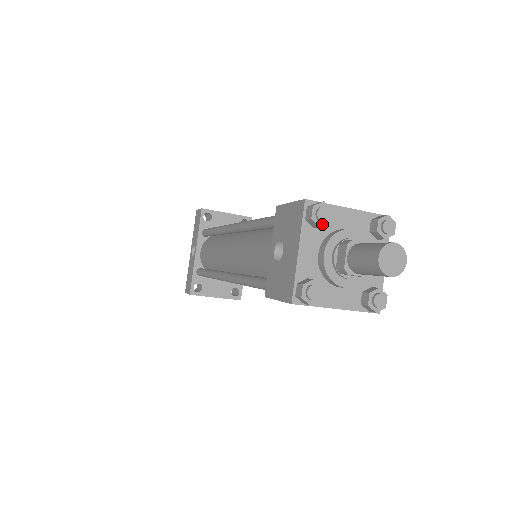
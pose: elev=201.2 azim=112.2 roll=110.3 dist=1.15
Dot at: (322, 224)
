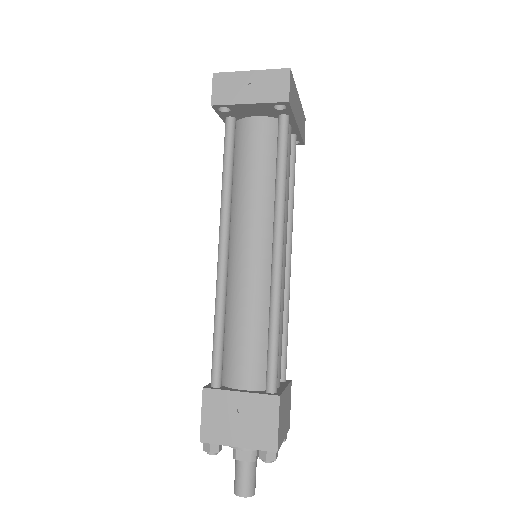
Dot at: occluded
